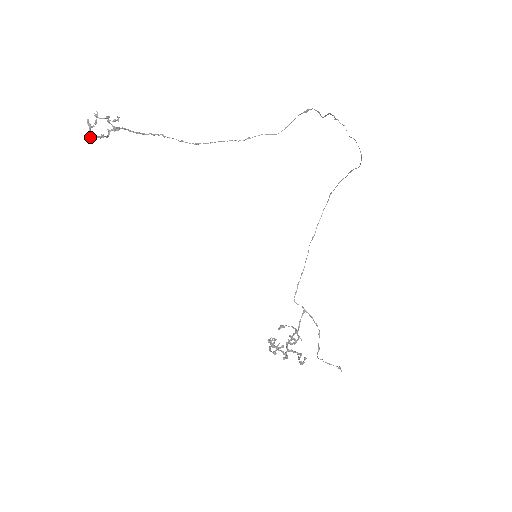
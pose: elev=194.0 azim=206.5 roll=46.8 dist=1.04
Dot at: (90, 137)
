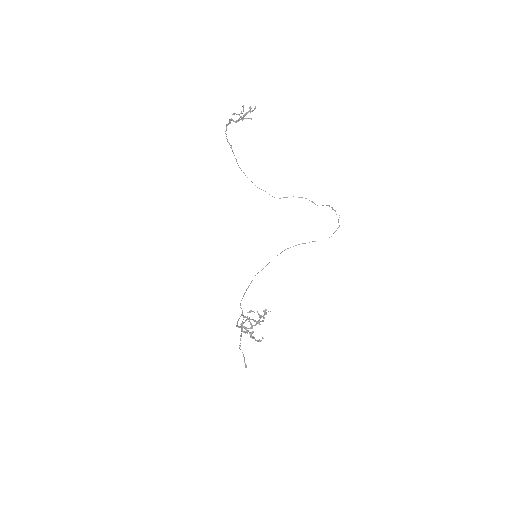
Dot at: (244, 115)
